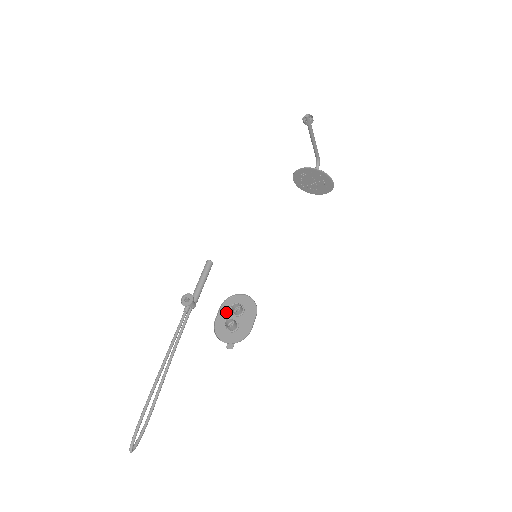
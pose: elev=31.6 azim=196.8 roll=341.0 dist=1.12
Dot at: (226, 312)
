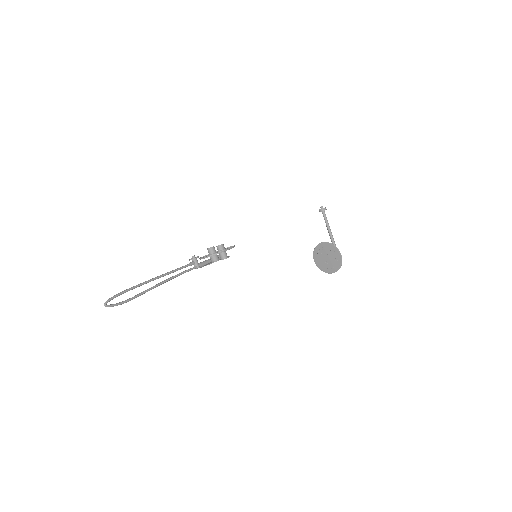
Dot at: occluded
